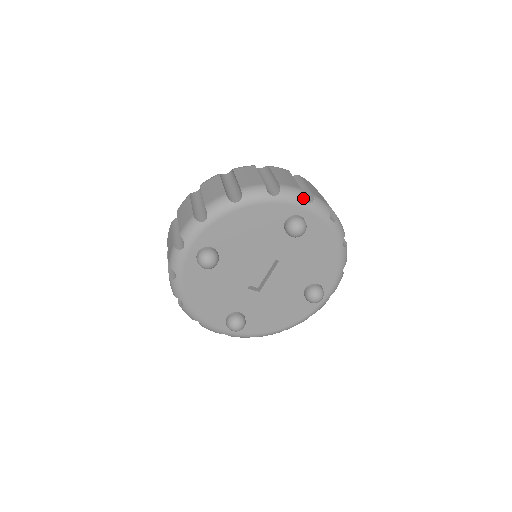
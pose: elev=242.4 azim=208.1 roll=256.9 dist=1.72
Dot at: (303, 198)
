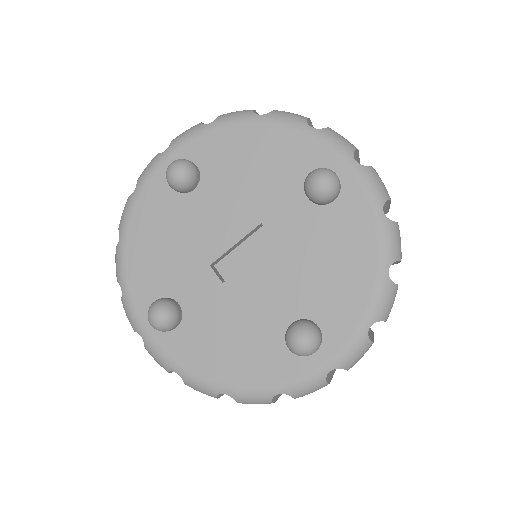
Dot at: (353, 153)
